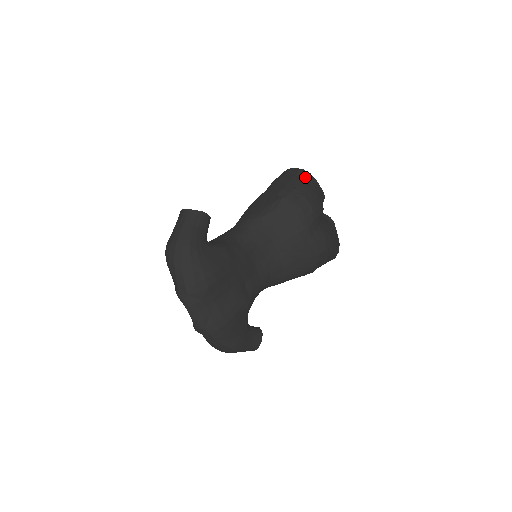
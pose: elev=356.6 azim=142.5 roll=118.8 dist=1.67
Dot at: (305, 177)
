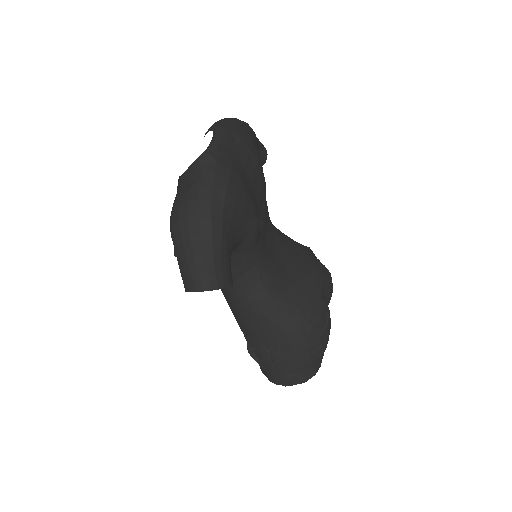
Dot at: occluded
